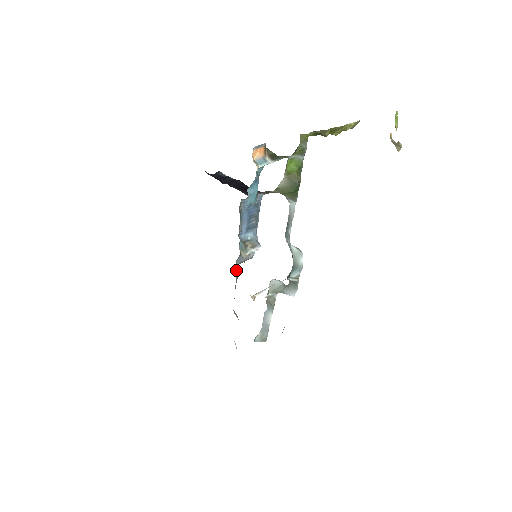
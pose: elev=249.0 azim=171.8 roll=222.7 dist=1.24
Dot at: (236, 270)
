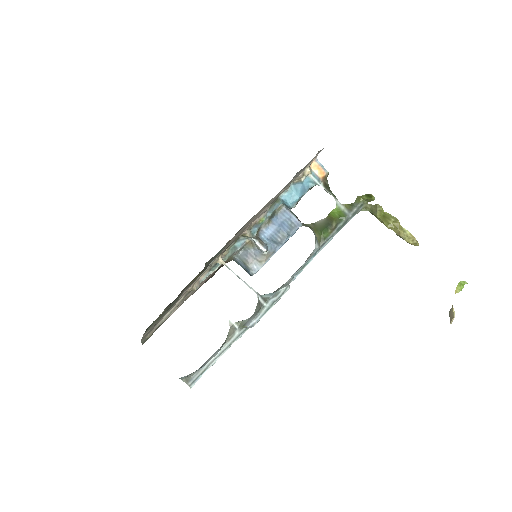
Dot at: (234, 247)
